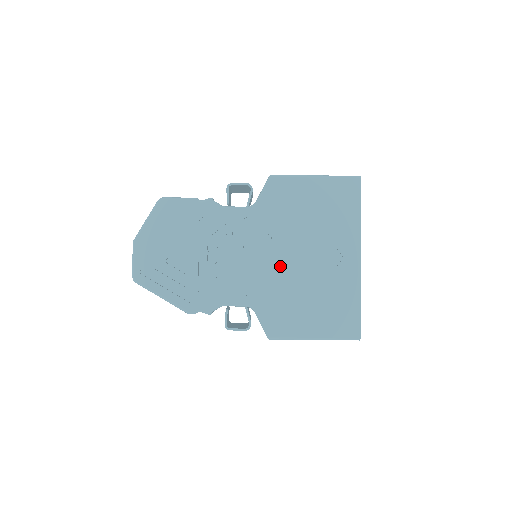
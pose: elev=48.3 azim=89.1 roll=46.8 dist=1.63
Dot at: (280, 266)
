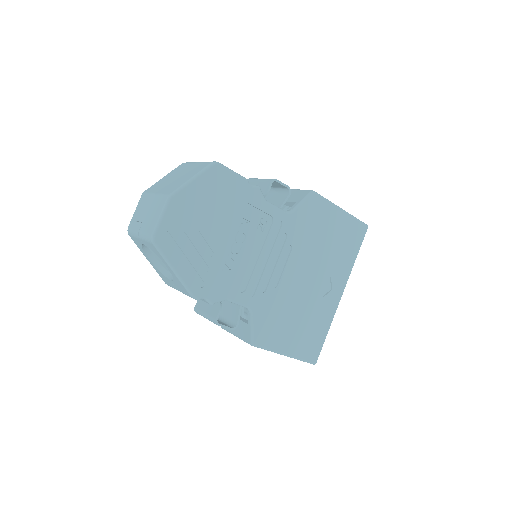
Dot at: (288, 279)
